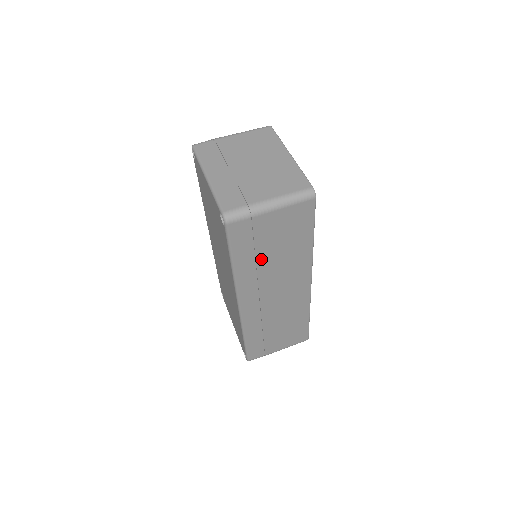
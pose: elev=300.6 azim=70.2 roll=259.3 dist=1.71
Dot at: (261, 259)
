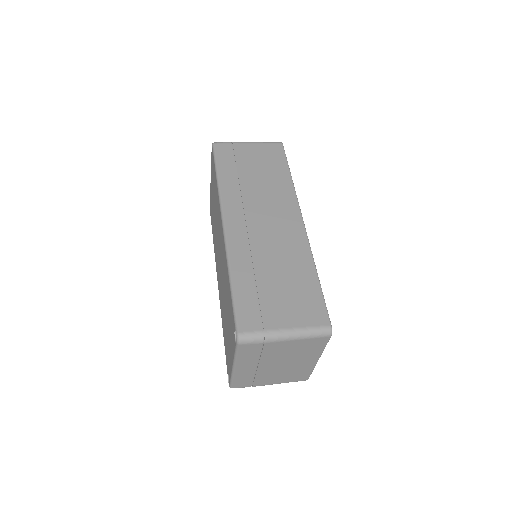
Dot at: (243, 178)
